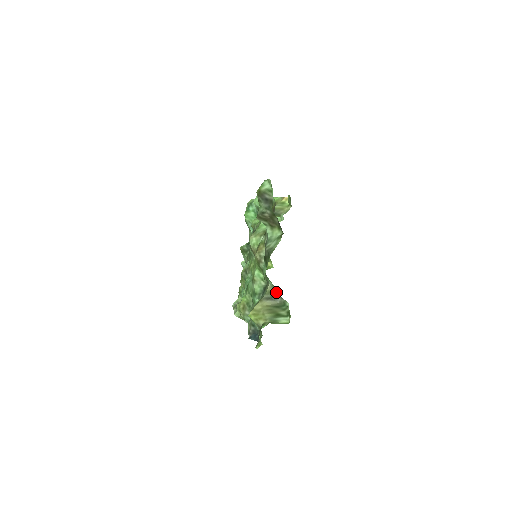
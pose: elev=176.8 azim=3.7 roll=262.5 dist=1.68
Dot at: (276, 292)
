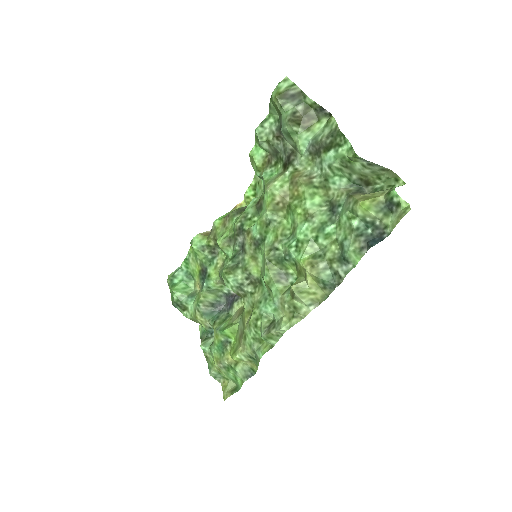
Dot at: (356, 187)
